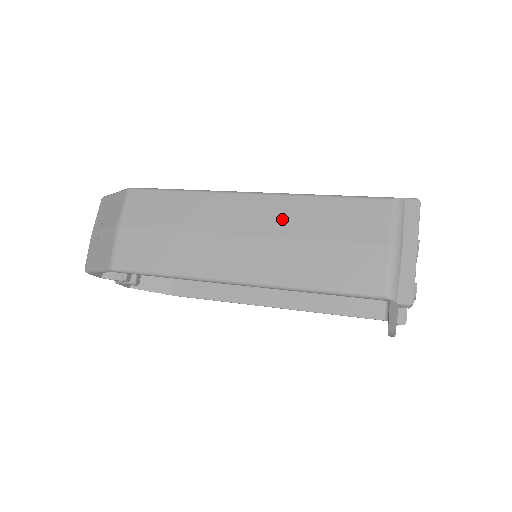
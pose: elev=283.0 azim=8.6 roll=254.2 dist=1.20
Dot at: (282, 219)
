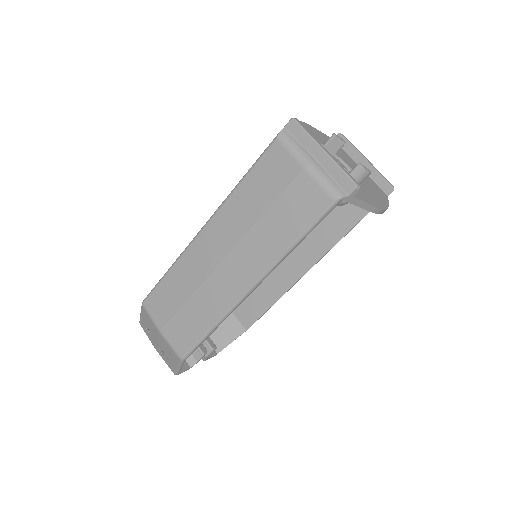
Dot at: (233, 224)
